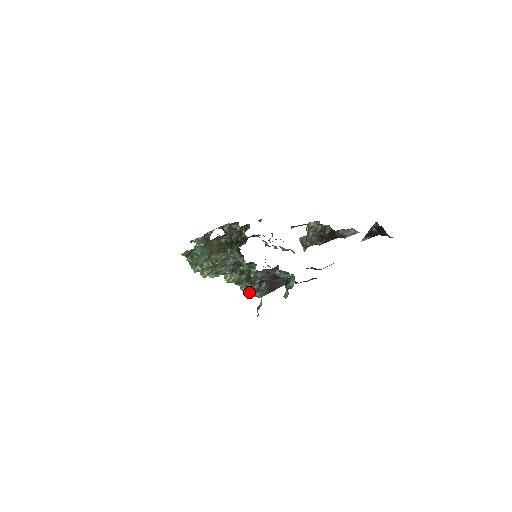
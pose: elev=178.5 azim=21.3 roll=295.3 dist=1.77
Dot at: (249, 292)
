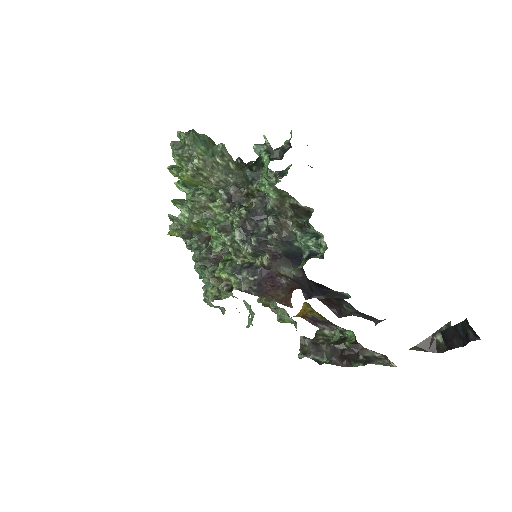
Dot at: (223, 270)
